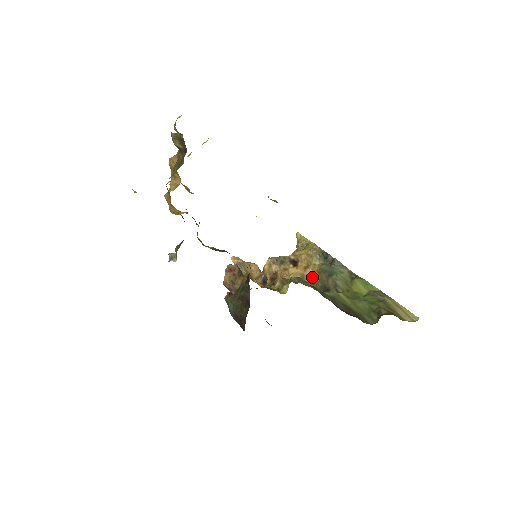
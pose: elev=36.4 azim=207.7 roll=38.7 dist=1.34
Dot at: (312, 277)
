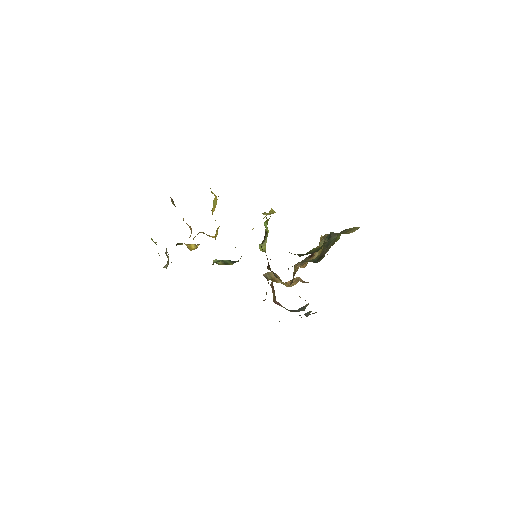
Dot at: occluded
